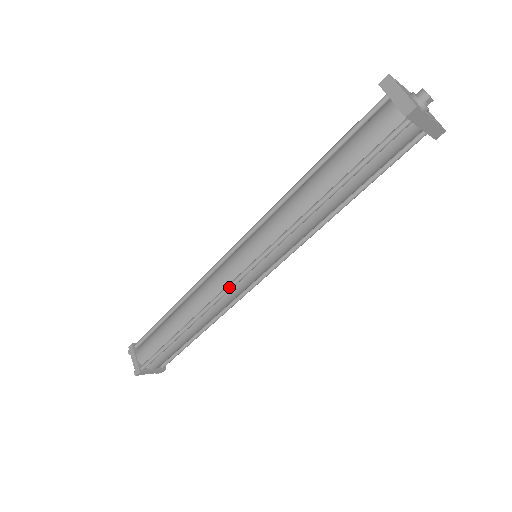
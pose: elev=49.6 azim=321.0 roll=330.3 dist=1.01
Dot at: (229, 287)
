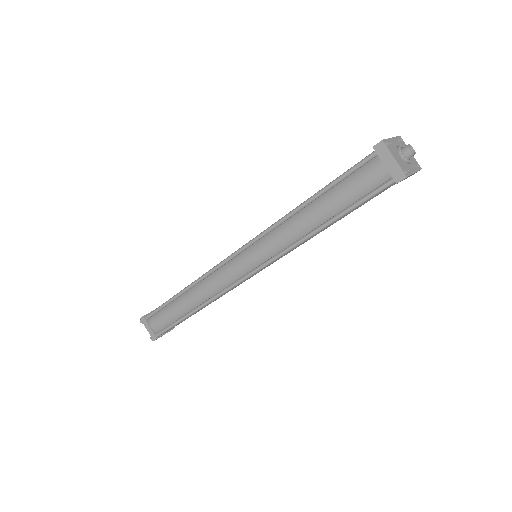
Dot at: (236, 284)
